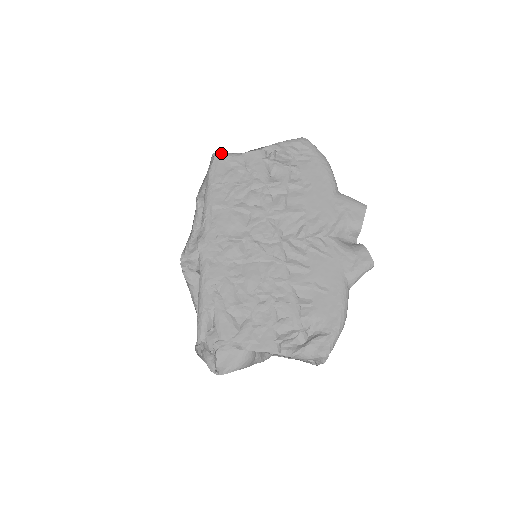
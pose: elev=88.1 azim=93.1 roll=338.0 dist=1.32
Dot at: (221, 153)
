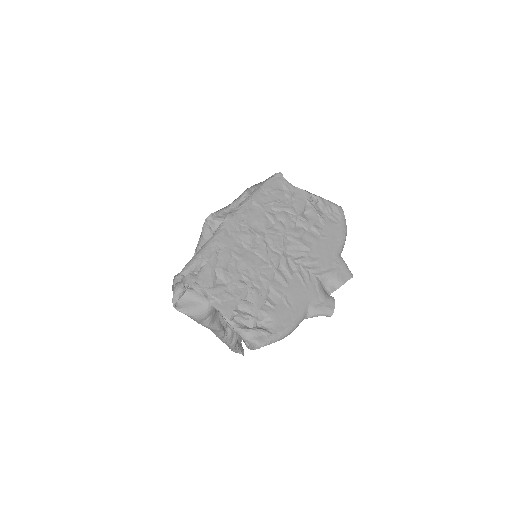
Dot at: (282, 176)
